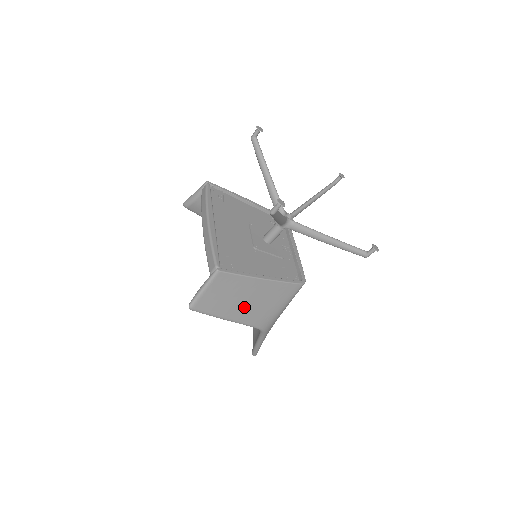
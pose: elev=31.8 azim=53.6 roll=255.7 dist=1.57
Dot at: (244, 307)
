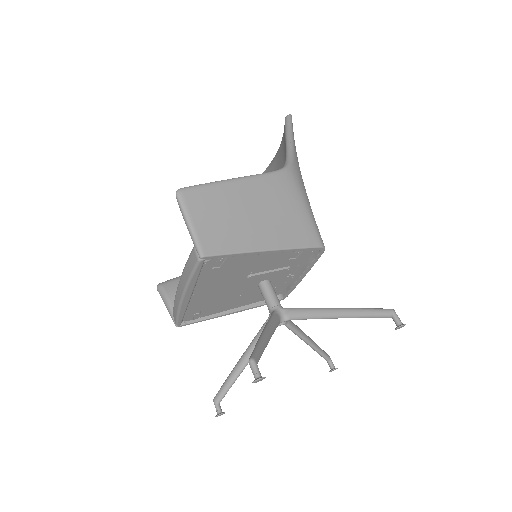
Dot at: occluded
